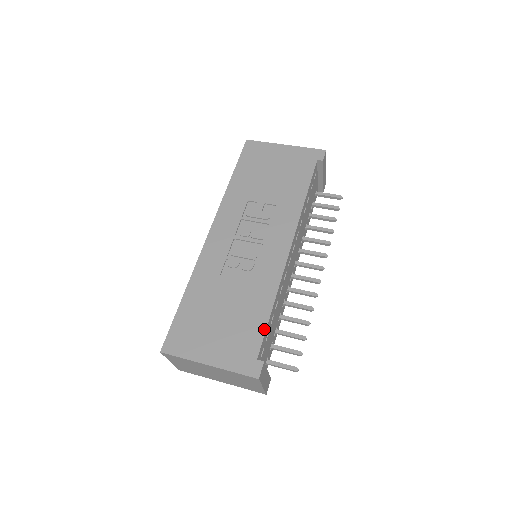
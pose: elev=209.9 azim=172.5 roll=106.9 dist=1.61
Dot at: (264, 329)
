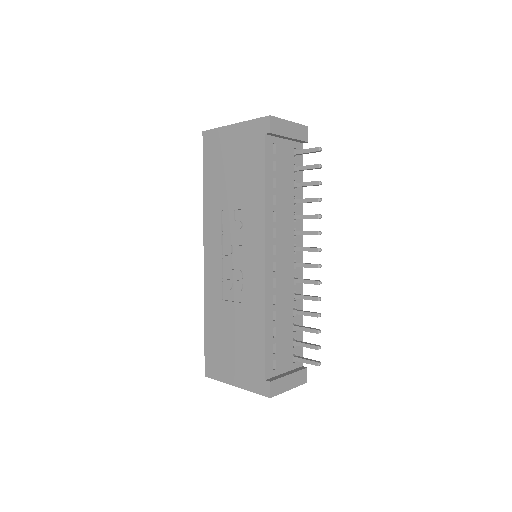
Dot at: (263, 351)
